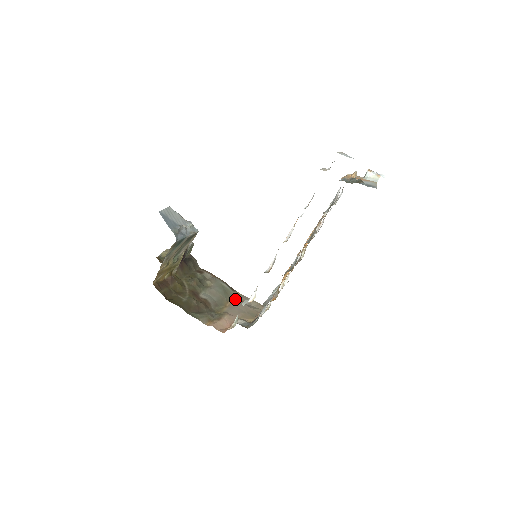
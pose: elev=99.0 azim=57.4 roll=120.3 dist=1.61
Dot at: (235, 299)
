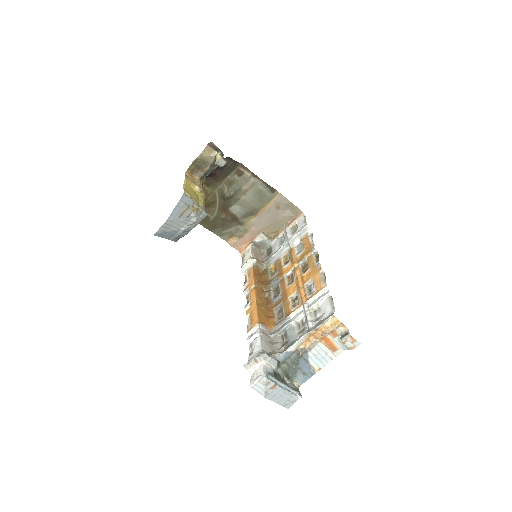
Dot at: (270, 204)
